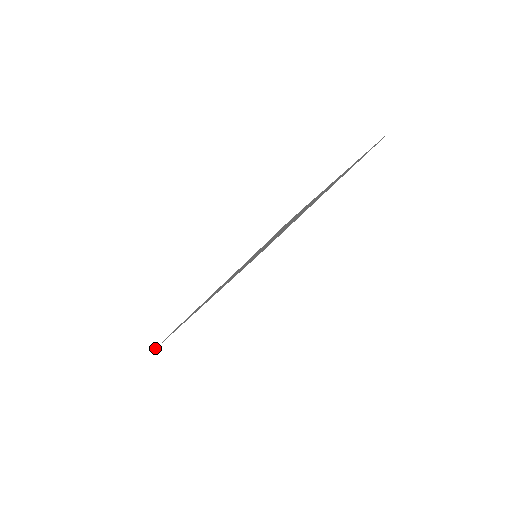
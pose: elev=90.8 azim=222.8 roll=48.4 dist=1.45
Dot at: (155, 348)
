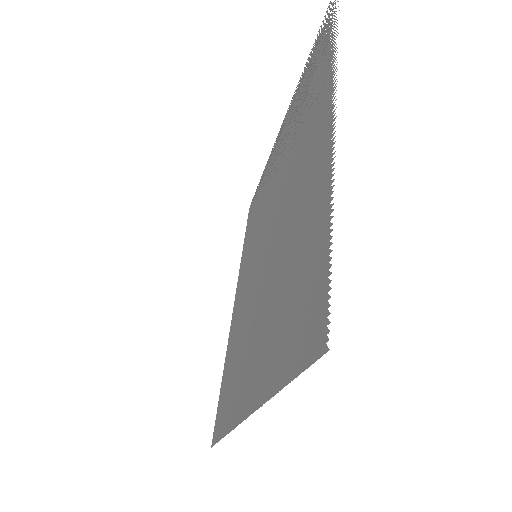
Dot at: occluded
